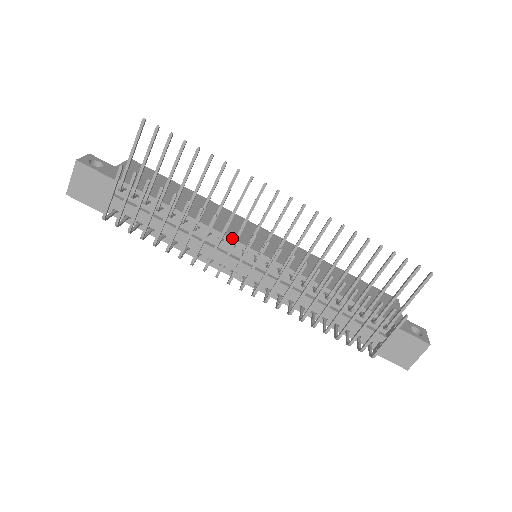
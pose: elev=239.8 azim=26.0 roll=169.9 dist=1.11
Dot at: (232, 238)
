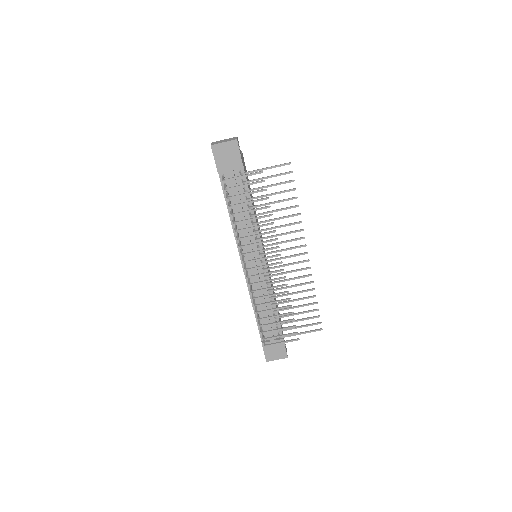
Dot at: occluded
